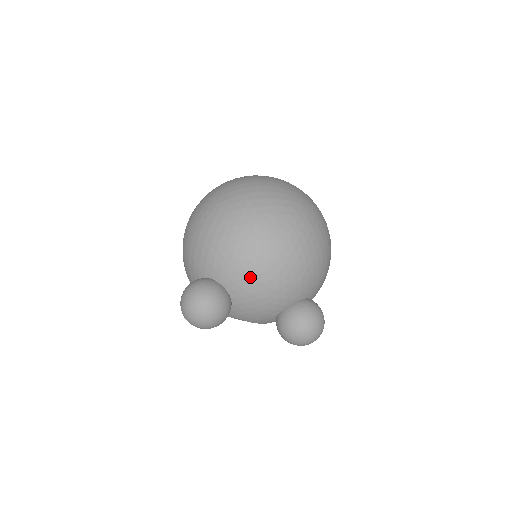
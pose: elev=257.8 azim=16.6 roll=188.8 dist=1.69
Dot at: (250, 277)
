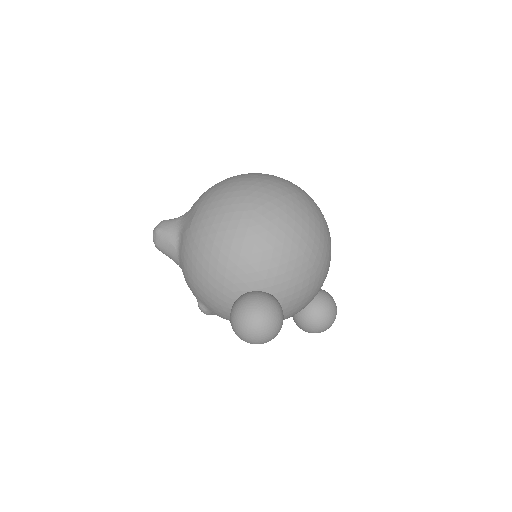
Dot at: (302, 282)
